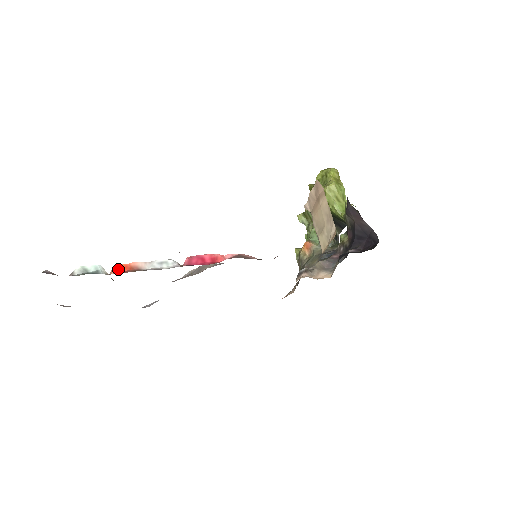
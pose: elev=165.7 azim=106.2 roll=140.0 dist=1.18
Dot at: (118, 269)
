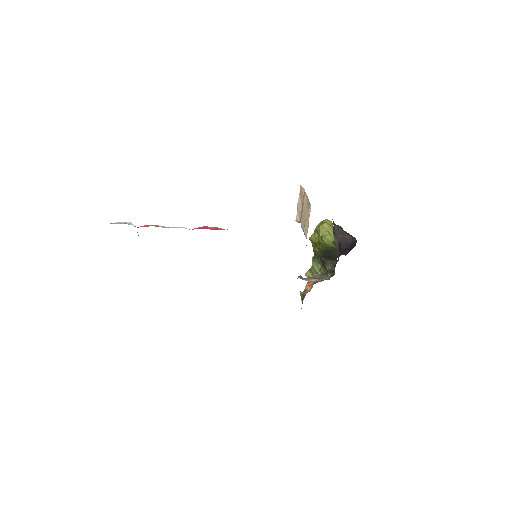
Dot at: (144, 226)
